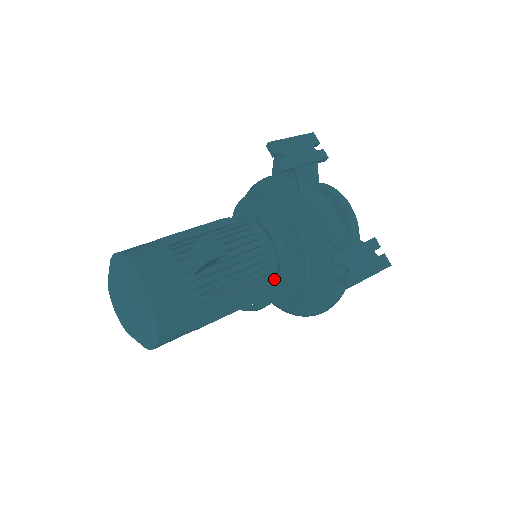
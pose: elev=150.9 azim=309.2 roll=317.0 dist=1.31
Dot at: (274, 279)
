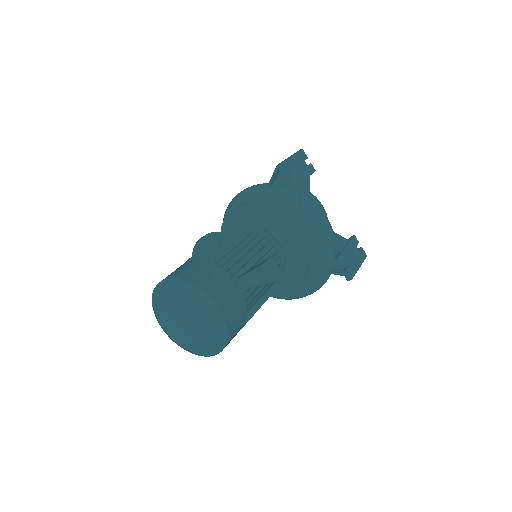
Dot at: occluded
